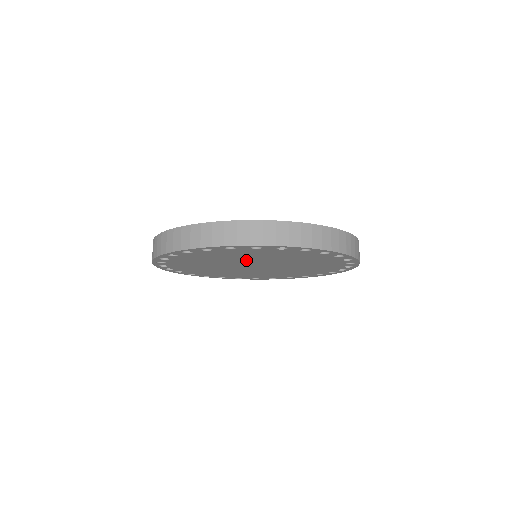
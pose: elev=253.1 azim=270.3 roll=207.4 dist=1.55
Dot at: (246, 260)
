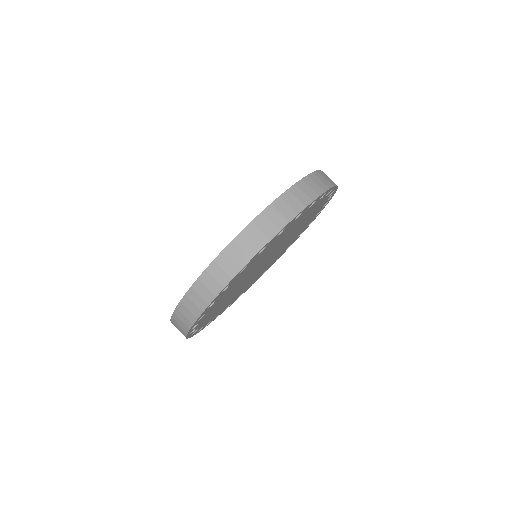
Dot at: (268, 254)
